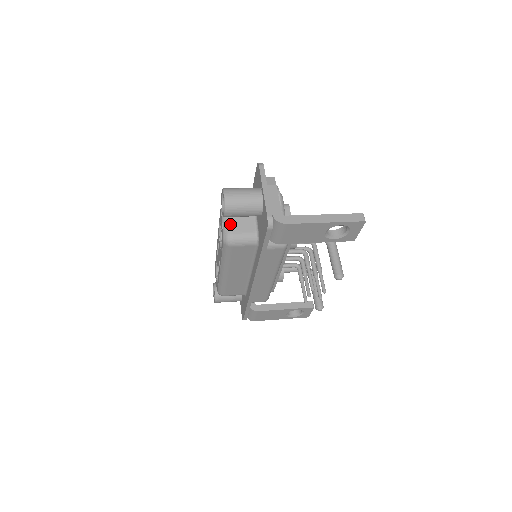
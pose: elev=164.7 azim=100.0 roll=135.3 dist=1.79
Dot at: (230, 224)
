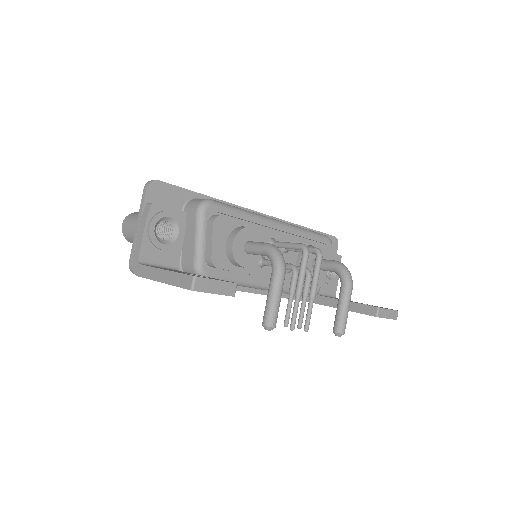
Dot at: occluded
